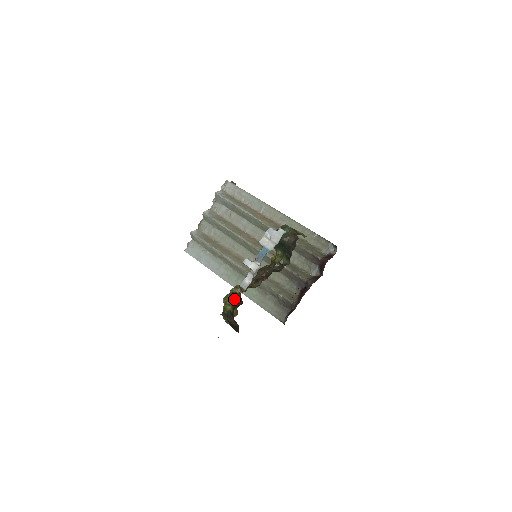
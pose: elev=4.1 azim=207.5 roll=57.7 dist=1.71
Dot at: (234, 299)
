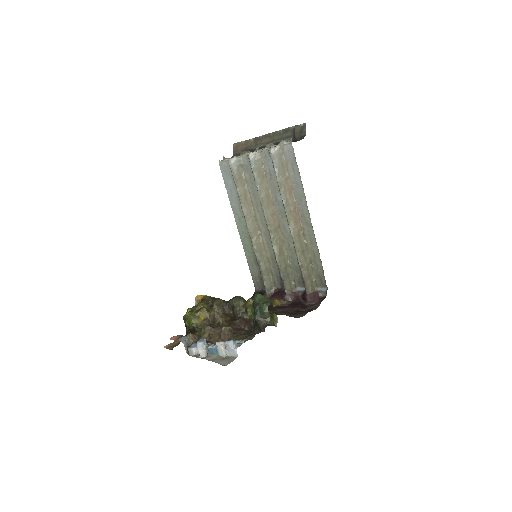
Dot at: (192, 327)
